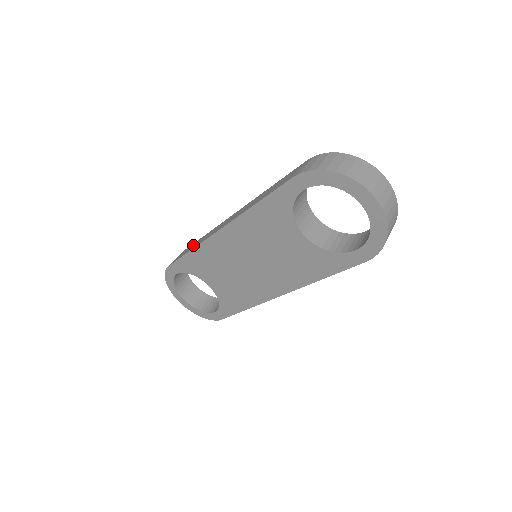
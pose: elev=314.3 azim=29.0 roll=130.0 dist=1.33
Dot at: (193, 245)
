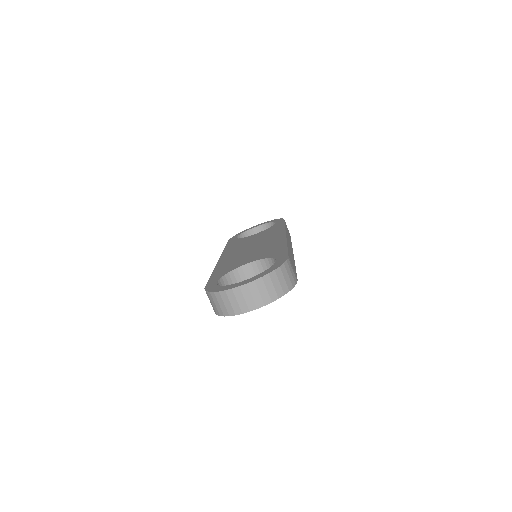
Dot at: occluded
